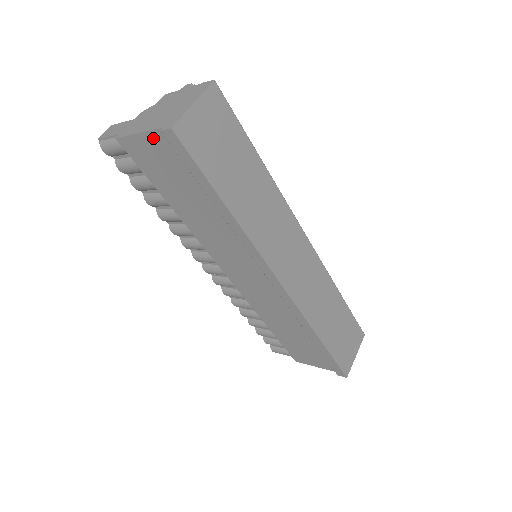
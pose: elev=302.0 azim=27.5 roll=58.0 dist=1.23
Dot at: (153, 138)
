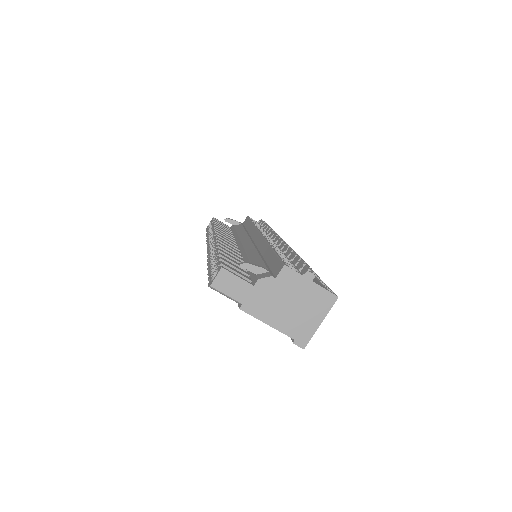
Dot at: (278, 329)
